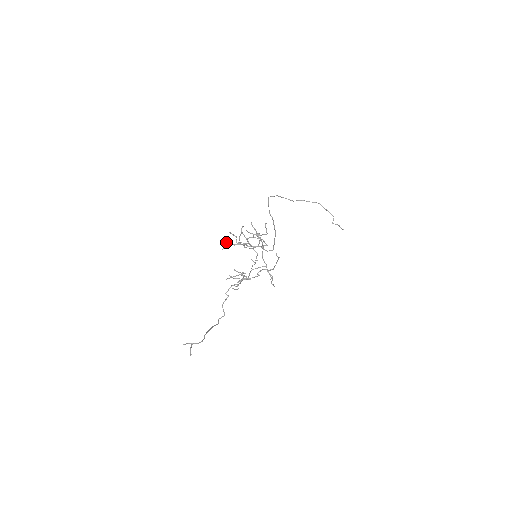
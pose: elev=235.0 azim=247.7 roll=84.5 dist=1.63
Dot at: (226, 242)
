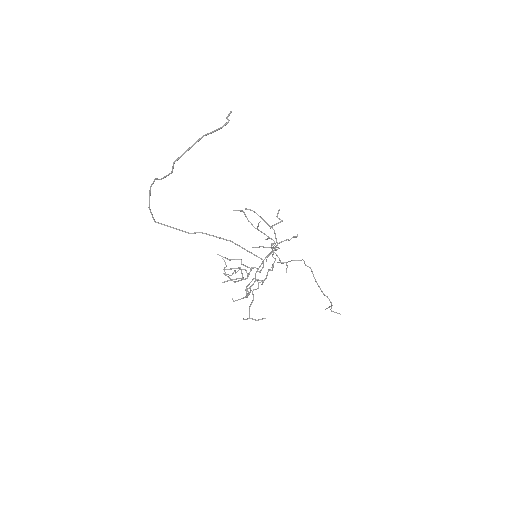
Dot at: occluded
